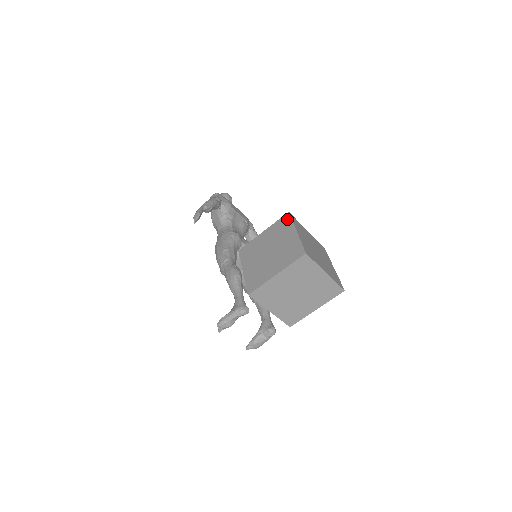
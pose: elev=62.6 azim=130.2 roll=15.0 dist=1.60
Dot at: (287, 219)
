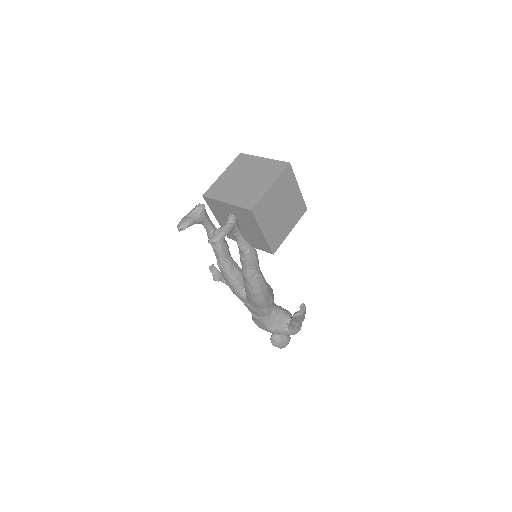
Dot at: occluded
